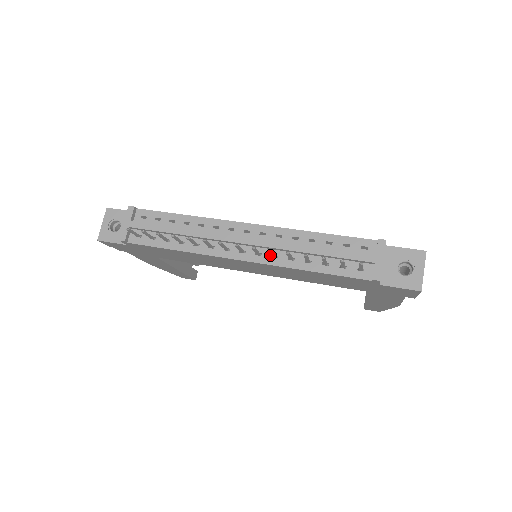
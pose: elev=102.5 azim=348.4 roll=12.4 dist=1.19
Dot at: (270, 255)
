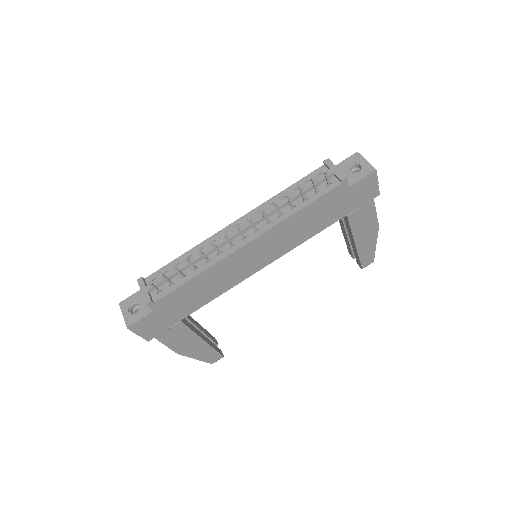
Dot at: (265, 224)
